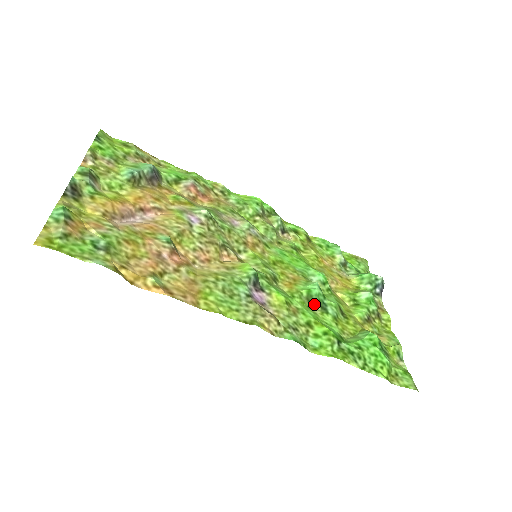
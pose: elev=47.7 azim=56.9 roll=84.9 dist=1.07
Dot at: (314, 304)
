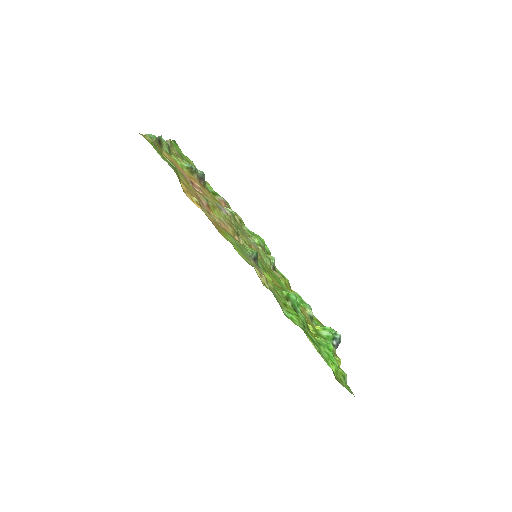
Dot at: (290, 304)
